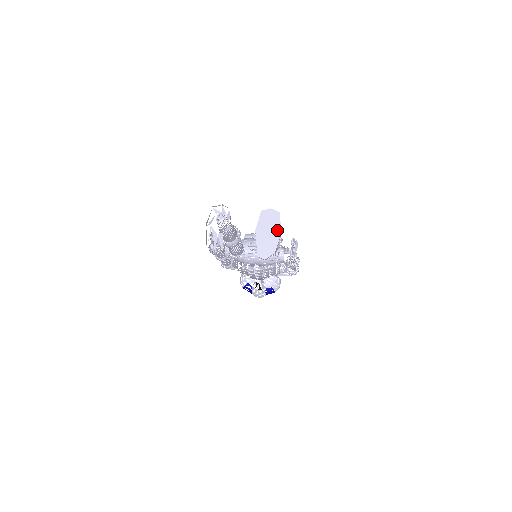
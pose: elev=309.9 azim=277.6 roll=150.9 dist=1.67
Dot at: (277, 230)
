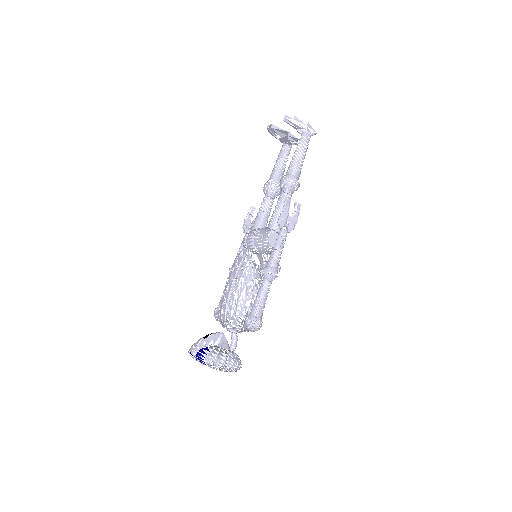
Dot at: (307, 124)
